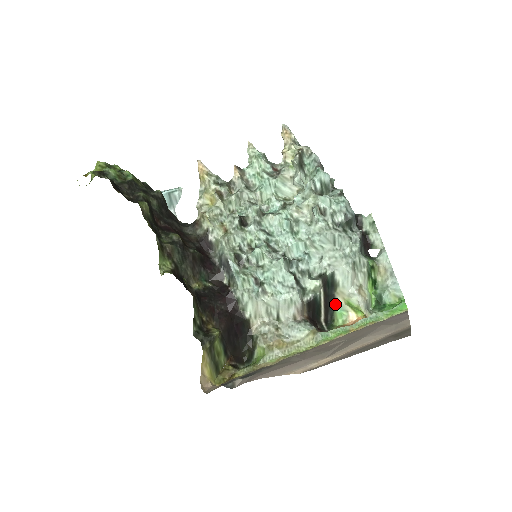
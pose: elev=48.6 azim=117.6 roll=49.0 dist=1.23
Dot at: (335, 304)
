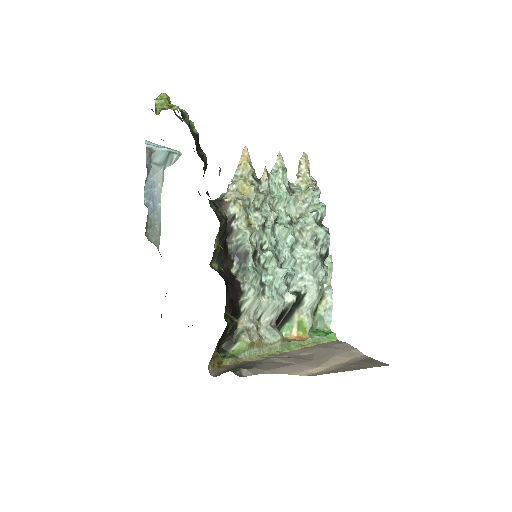
Dot at: (289, 319)
